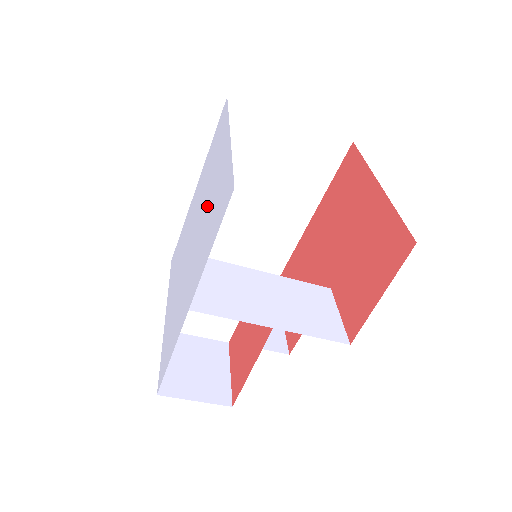
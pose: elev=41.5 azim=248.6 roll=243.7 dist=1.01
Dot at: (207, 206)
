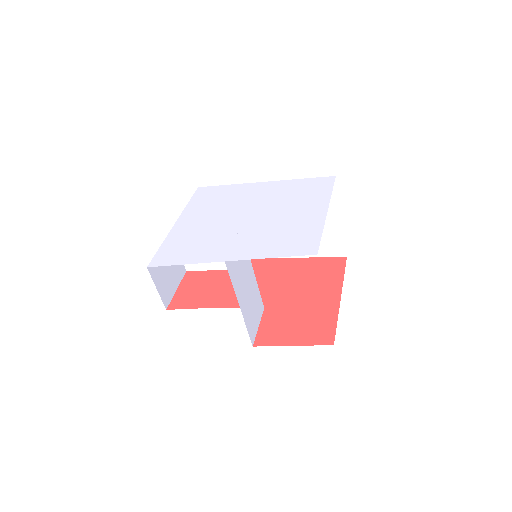
Dot at: (278, 221)
